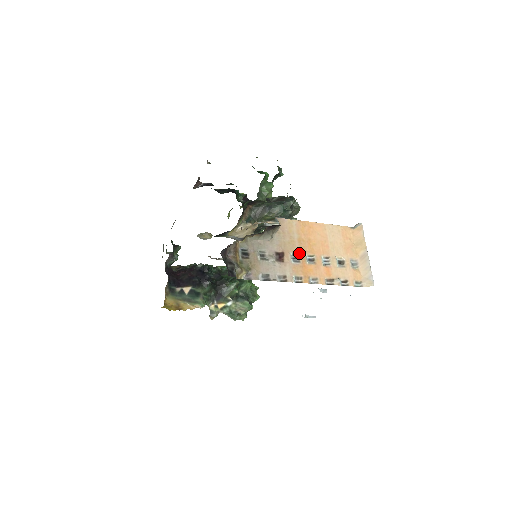
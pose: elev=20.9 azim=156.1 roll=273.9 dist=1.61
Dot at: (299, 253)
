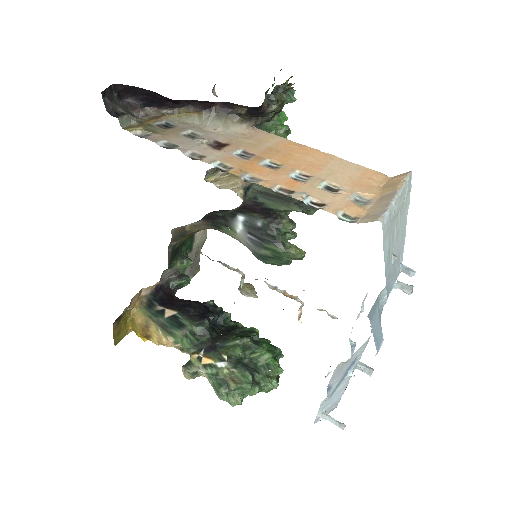
Dot at: (256, 154)
